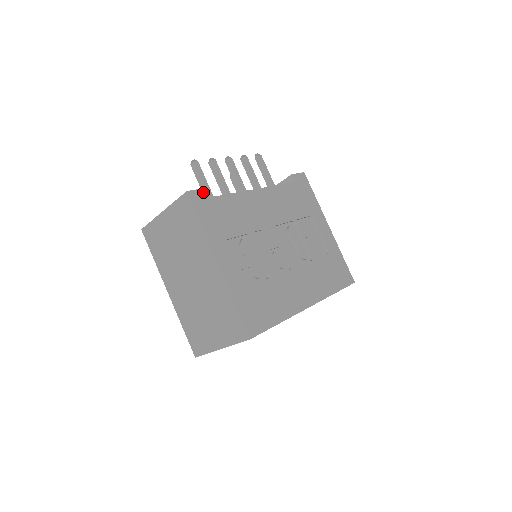
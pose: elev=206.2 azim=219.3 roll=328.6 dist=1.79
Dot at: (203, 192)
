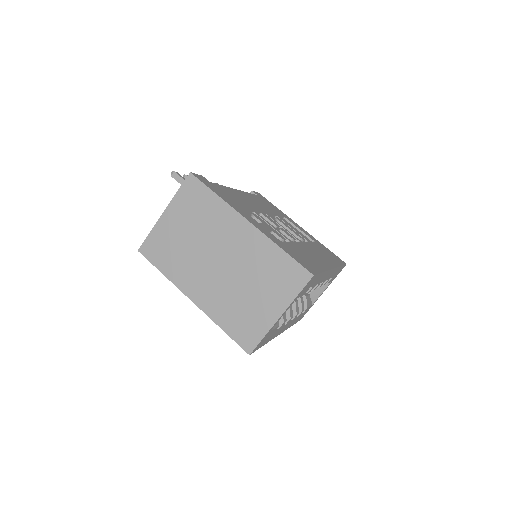
Dot at: (202, 177)
